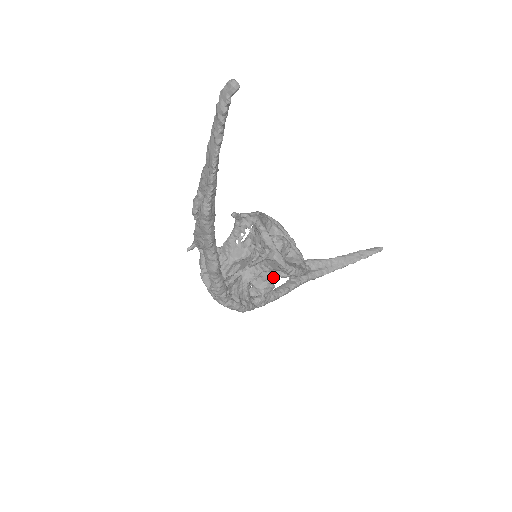
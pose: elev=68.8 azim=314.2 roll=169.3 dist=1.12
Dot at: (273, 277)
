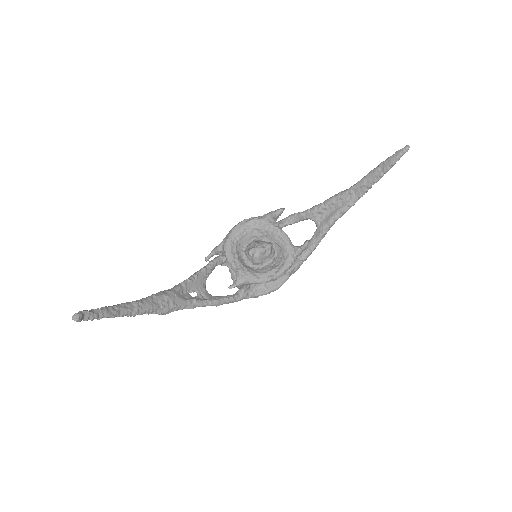
Dot at: occluded
